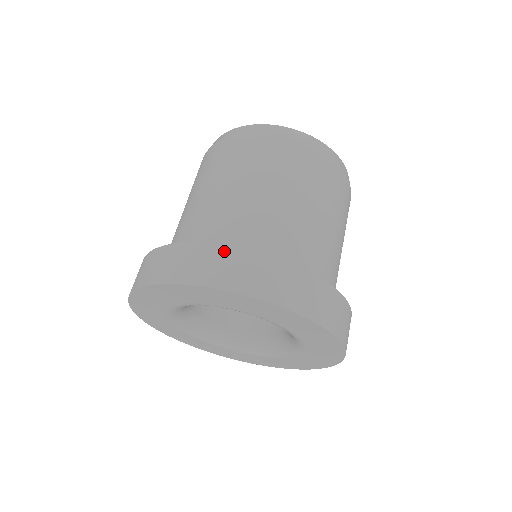
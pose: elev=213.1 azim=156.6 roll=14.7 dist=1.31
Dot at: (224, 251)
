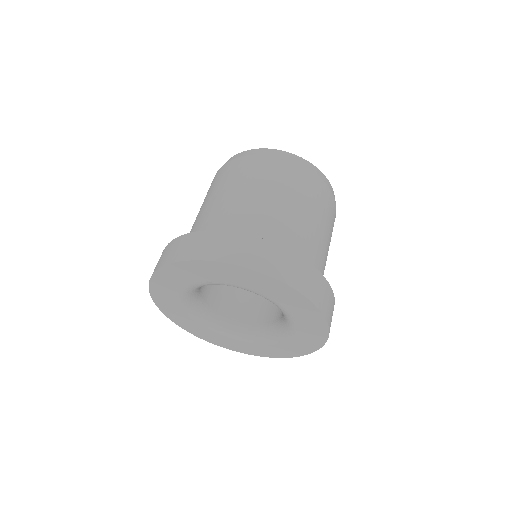
Dot at: (236, 237)
